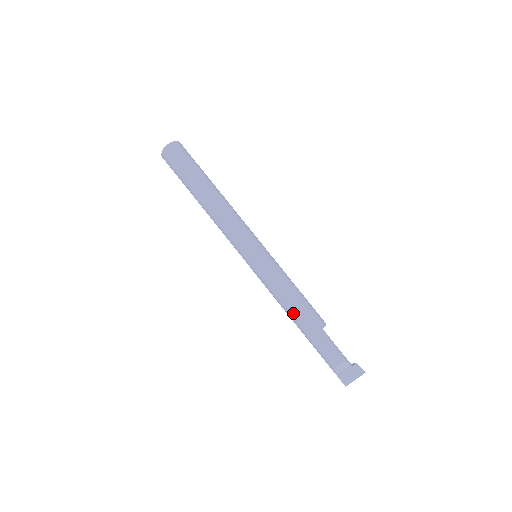
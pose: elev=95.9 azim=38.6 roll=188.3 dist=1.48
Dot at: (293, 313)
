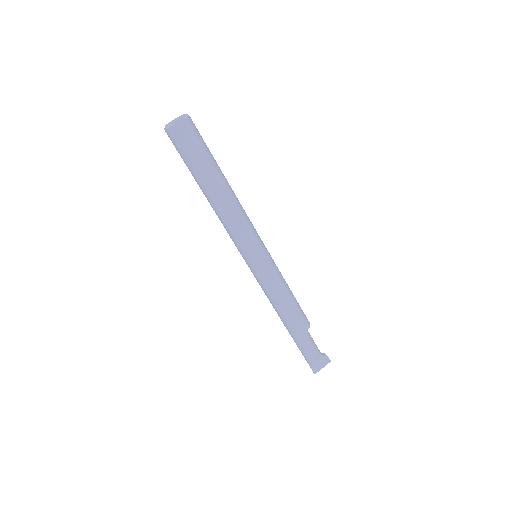
Dot at: (288, 314)
